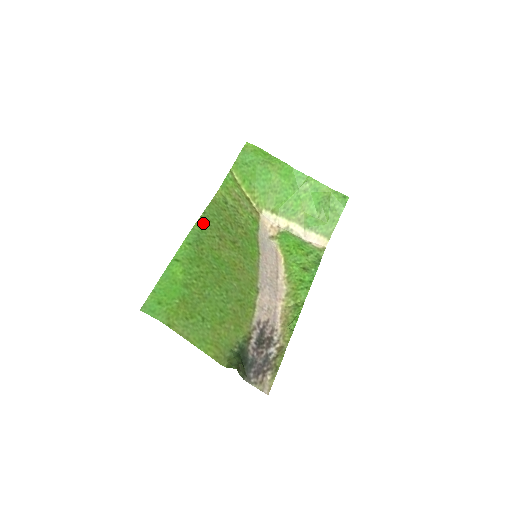
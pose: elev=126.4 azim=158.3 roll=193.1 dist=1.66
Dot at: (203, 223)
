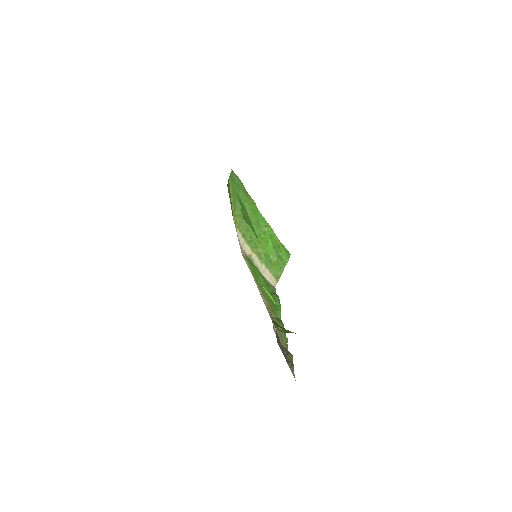
Dot at: occluded
